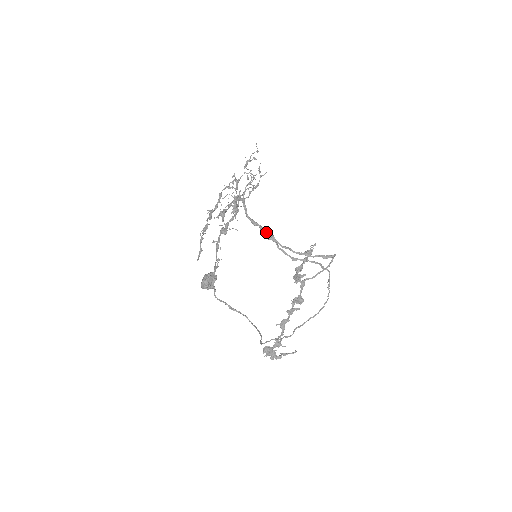
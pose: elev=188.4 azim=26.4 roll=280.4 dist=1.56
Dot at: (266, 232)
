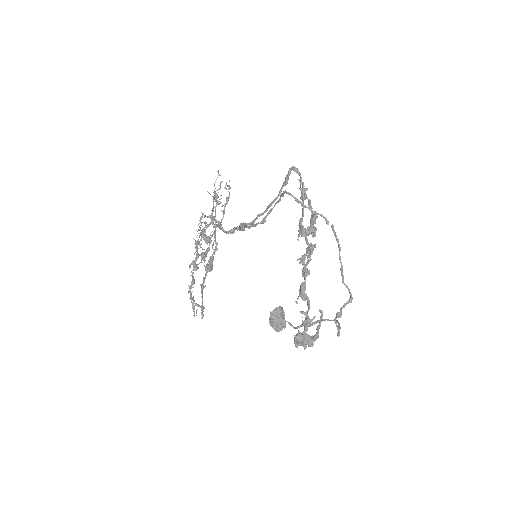
Dot at: (239, 227)
